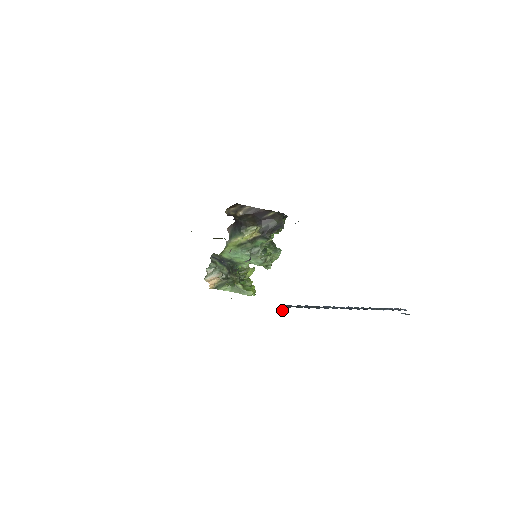
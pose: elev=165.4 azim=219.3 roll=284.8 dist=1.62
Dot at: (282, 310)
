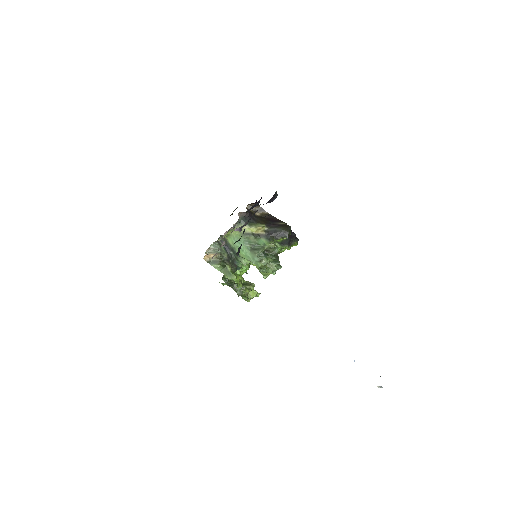
Dot at: (238, 255)
